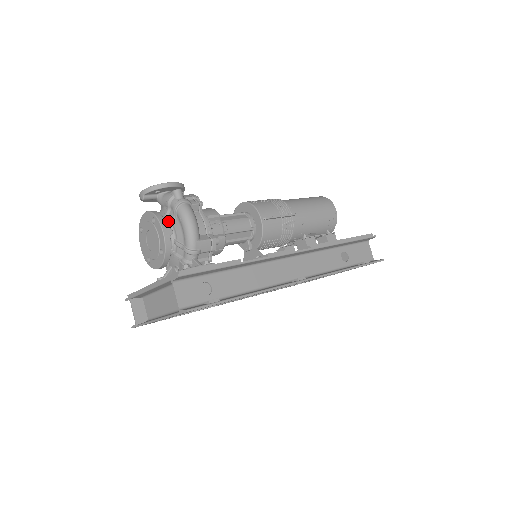
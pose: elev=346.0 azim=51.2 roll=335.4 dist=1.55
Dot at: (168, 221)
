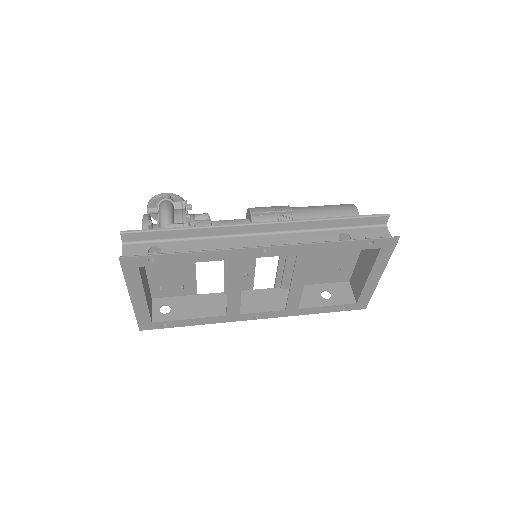
Dot at: occluded
